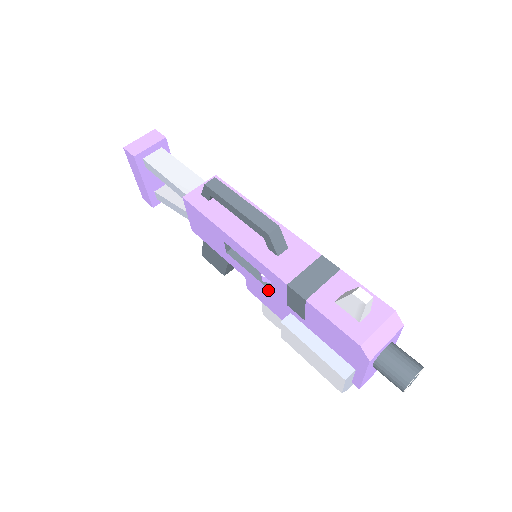
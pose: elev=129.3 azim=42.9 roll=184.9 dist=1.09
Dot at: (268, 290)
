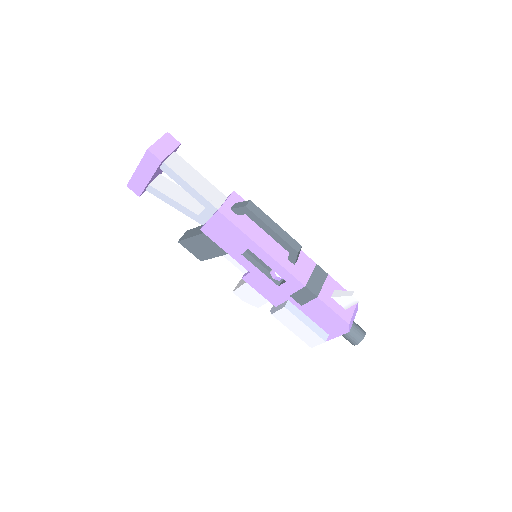
Dot at: (274, 284)
